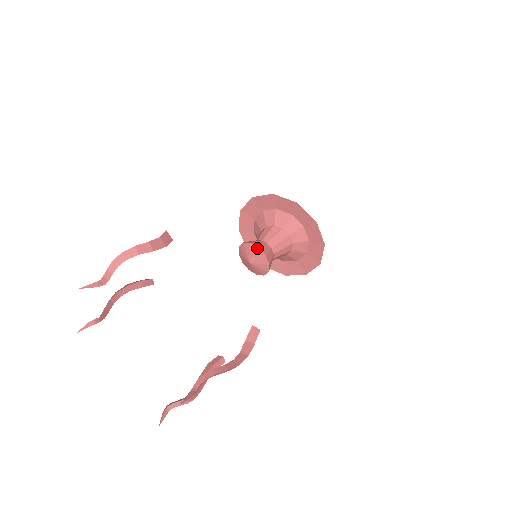
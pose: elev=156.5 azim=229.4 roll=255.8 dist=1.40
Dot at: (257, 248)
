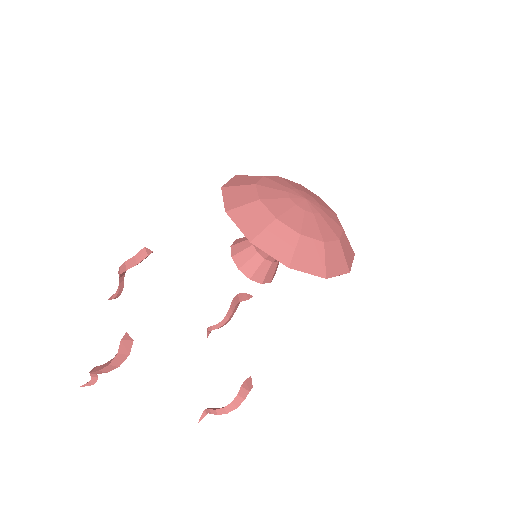
Dot at: (248, 277)
